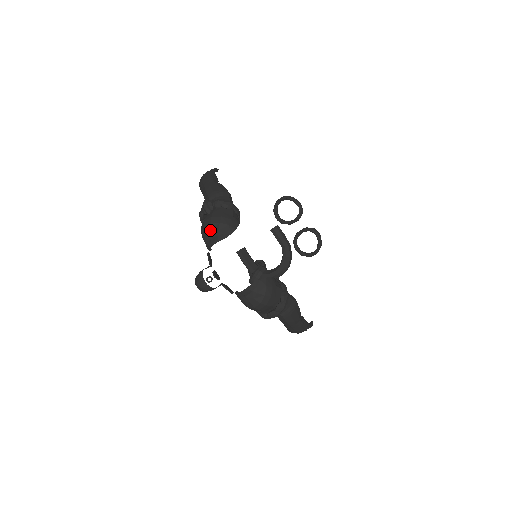
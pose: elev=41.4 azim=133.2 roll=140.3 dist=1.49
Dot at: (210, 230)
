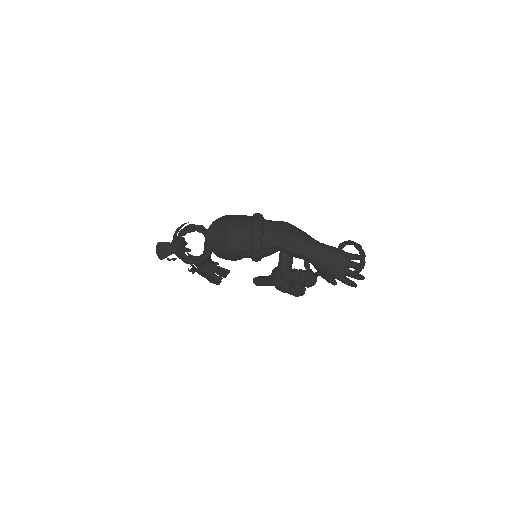
Dot at: (173, 240)
